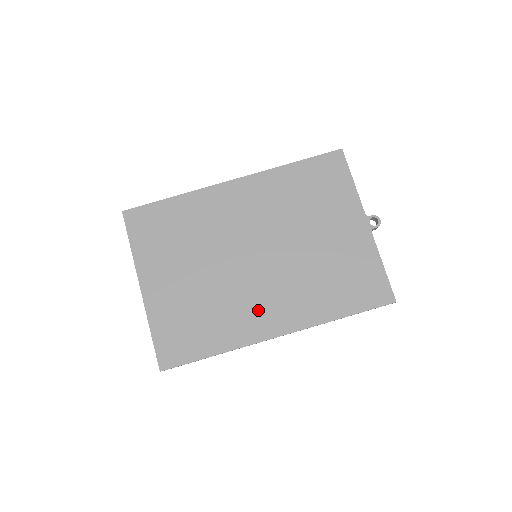
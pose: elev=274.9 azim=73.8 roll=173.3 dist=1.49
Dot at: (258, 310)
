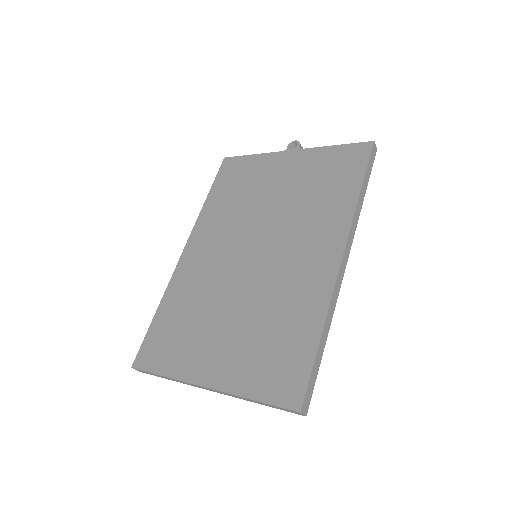
Dot at: (303, 269)
